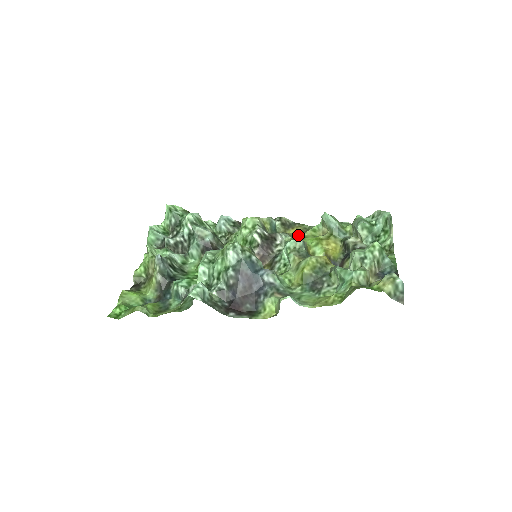
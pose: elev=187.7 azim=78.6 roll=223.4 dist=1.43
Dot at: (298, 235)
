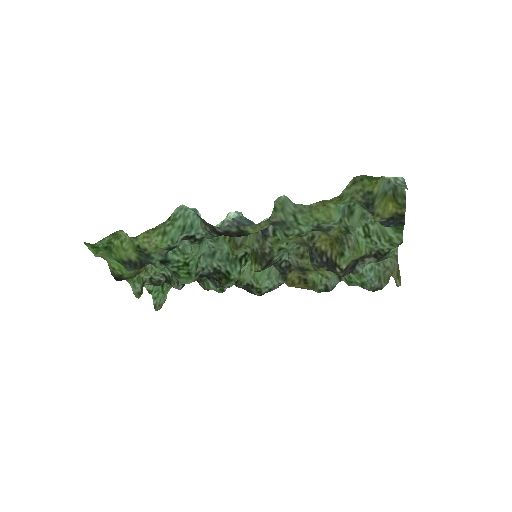
Dot at: (303, 271)
